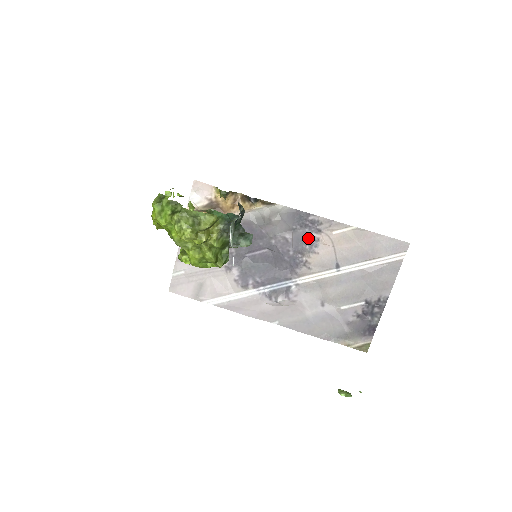
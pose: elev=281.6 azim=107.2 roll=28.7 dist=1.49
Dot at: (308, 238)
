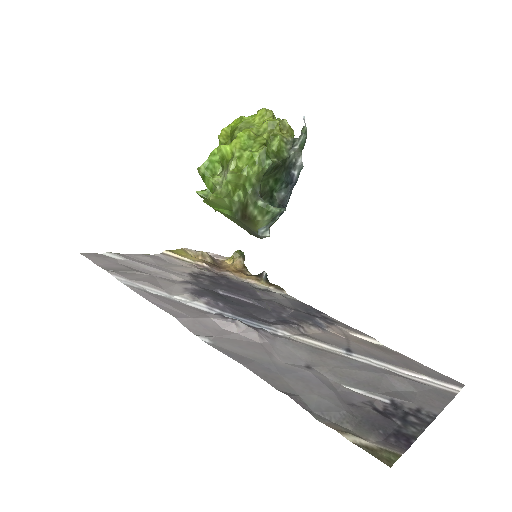
Dot at: (314, 319)
